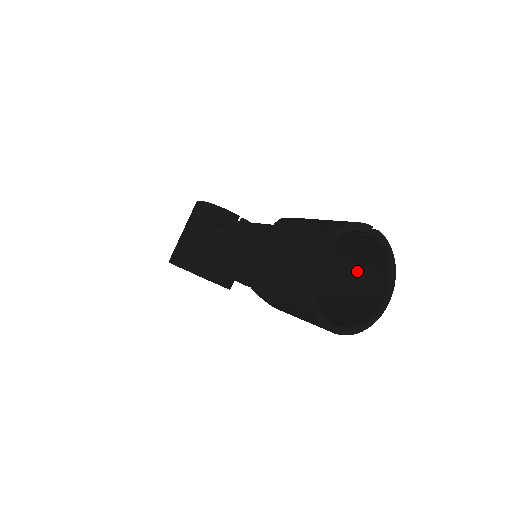
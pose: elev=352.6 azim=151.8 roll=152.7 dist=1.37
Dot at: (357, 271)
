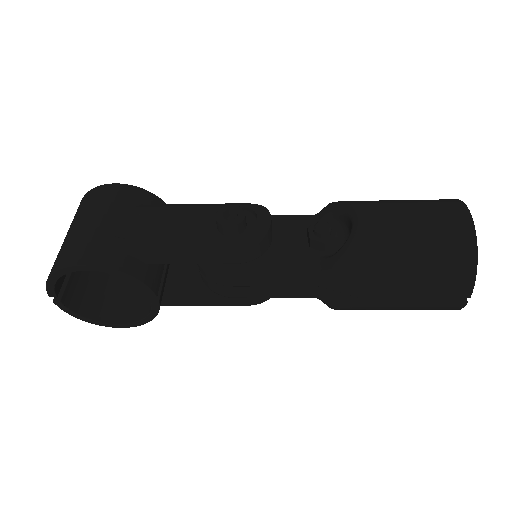
Dot at: occluded
